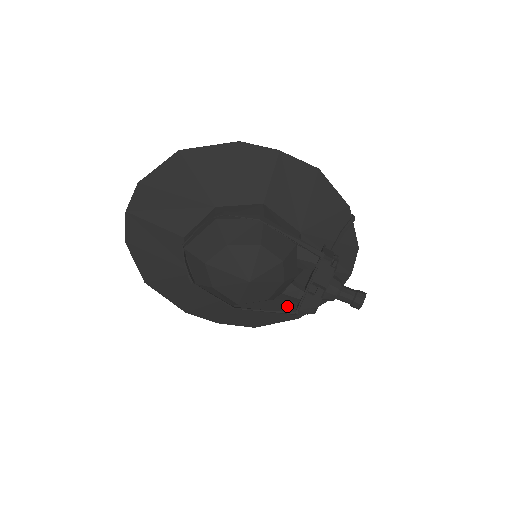
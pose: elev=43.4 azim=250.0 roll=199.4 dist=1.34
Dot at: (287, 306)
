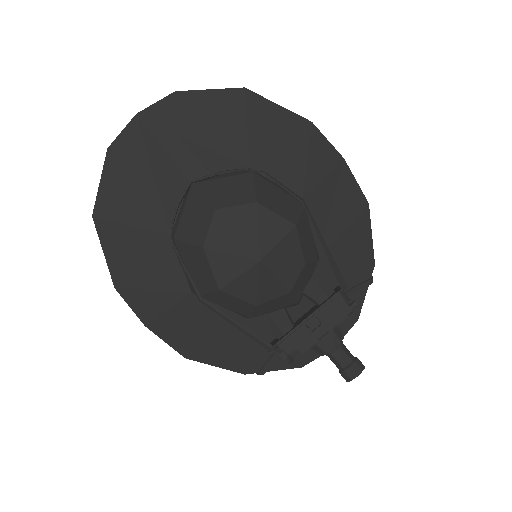
Dot at: (245, 347)
